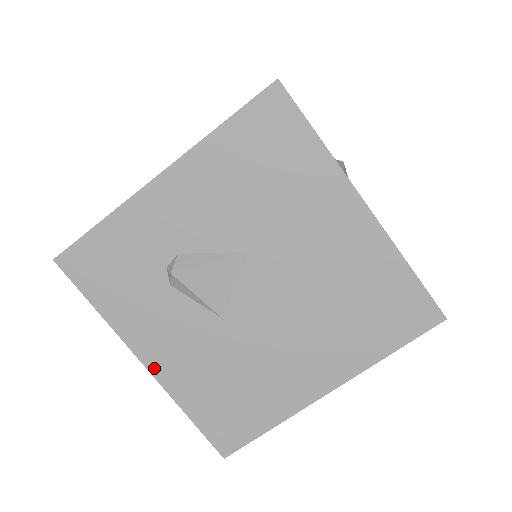
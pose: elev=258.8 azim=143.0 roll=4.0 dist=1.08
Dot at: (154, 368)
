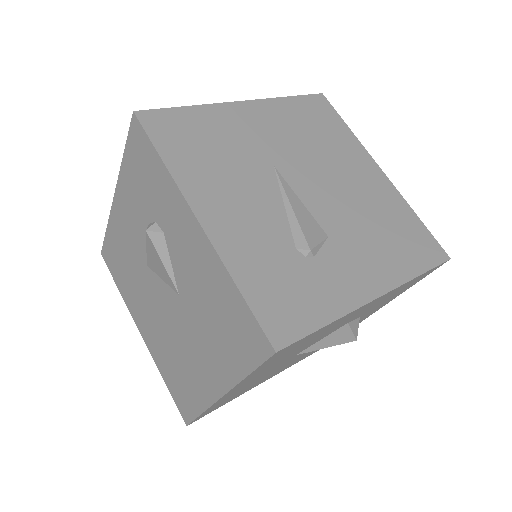
Dot at: (115, 206)
